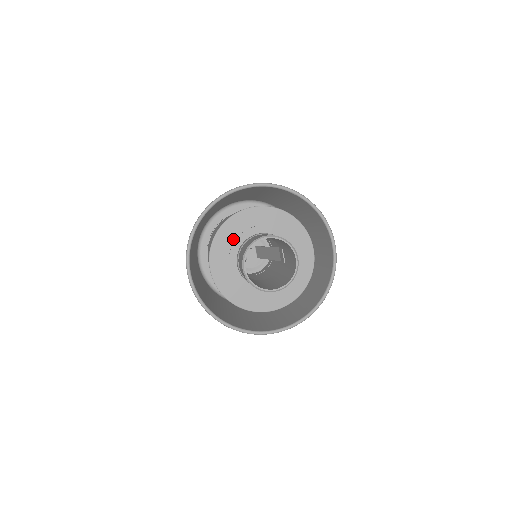
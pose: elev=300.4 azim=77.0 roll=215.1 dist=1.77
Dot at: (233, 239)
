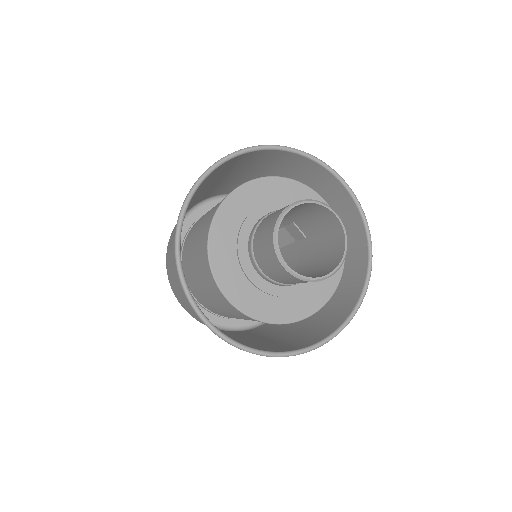
Dot at: (232, 245)
